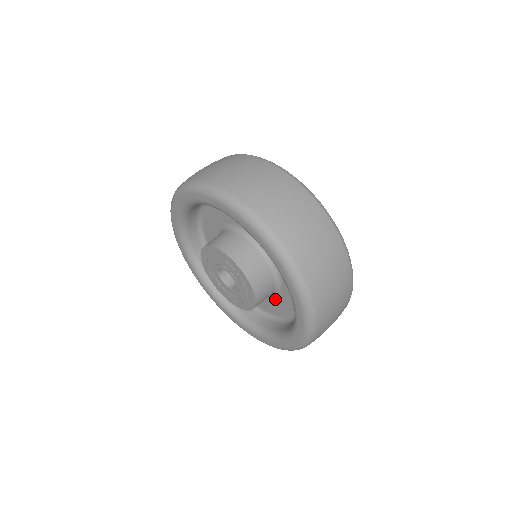
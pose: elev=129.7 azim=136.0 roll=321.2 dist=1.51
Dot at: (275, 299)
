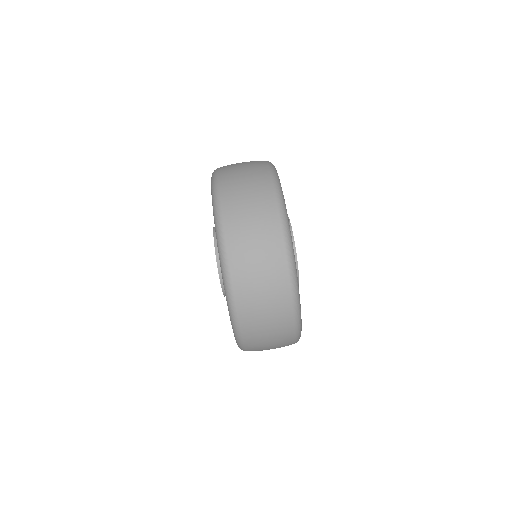
Dot at: occluded
